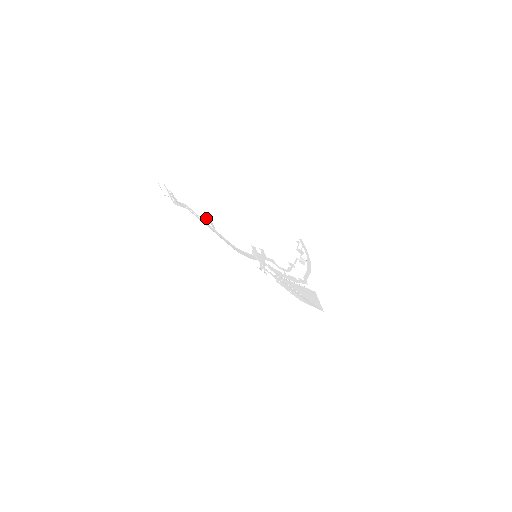
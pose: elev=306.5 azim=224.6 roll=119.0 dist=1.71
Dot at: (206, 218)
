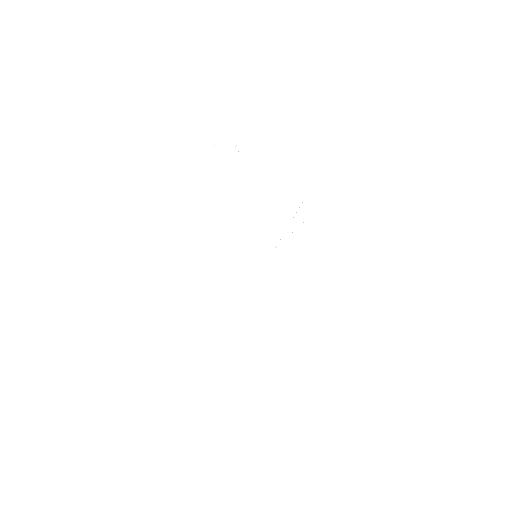
Dot at: (208, 337)
